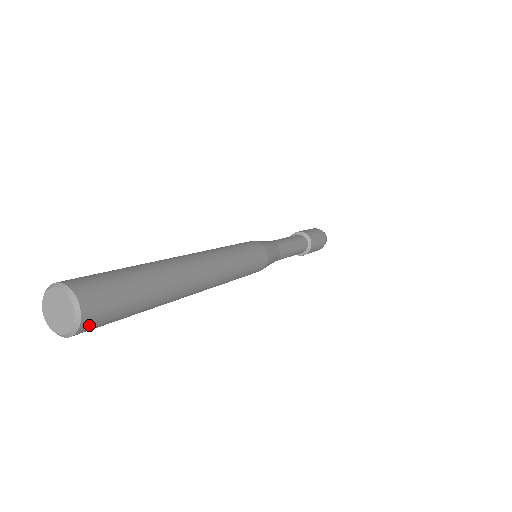
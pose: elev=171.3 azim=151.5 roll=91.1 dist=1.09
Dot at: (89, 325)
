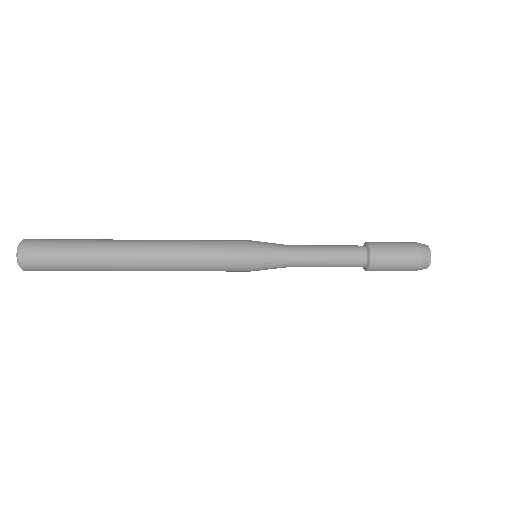
Dot at: occluded
